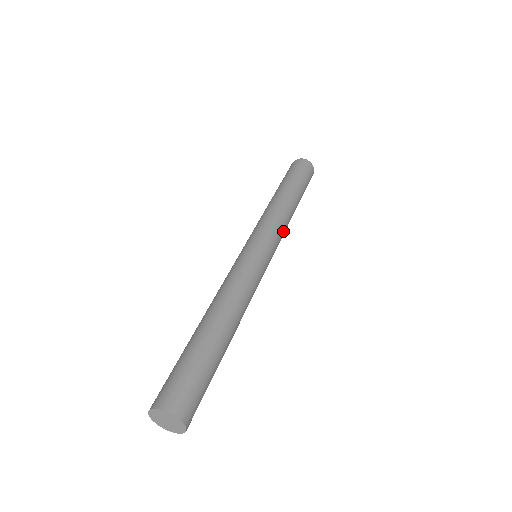
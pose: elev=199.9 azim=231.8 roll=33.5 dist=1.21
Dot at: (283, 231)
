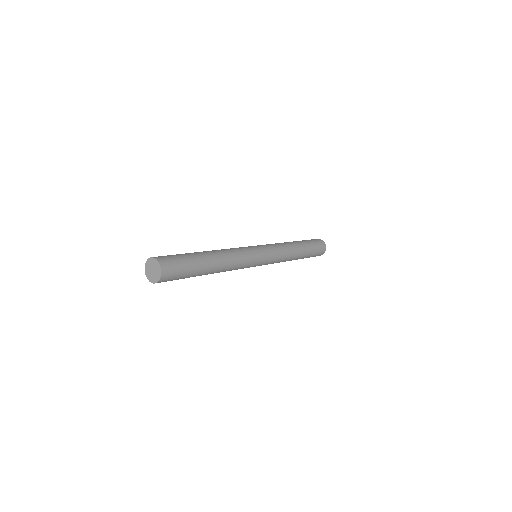
Dot at: (282, 254)
